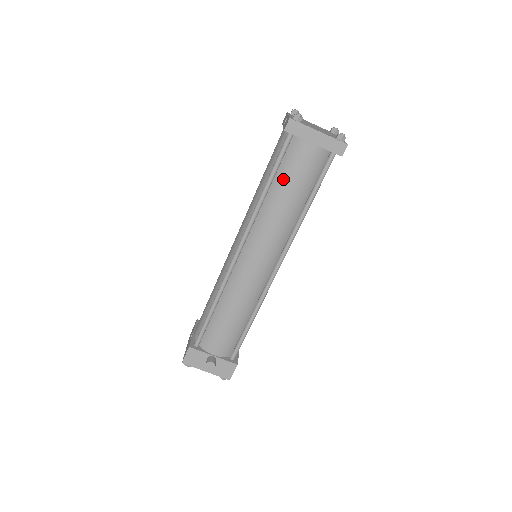
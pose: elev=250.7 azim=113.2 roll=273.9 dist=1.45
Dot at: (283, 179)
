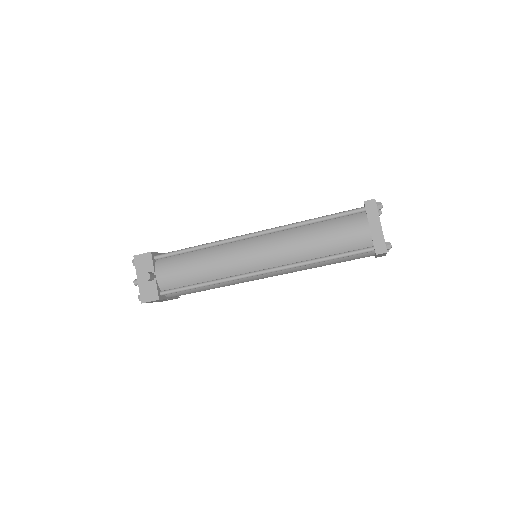
Dot at: (329, 227)
